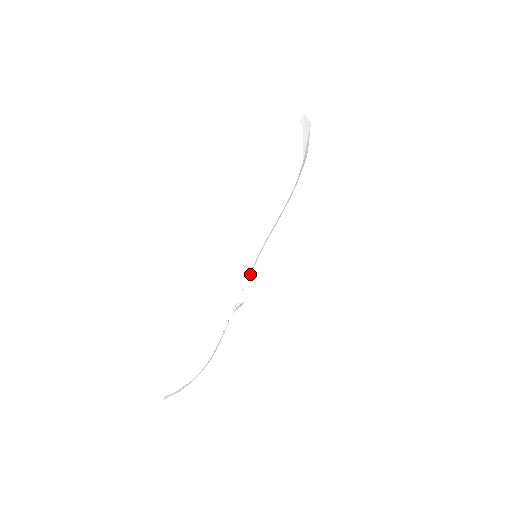
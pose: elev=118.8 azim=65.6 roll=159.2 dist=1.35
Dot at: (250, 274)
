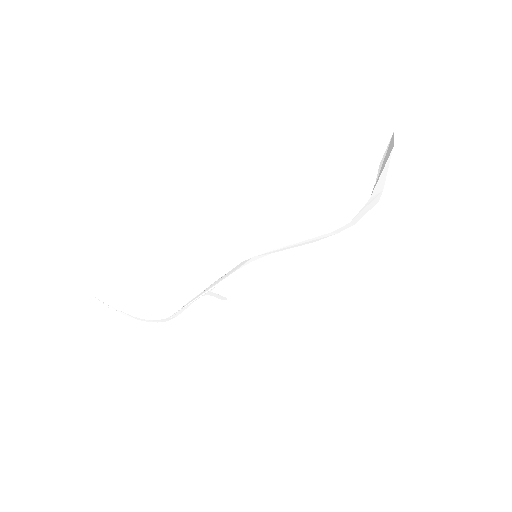
Dot at: (238, 268)
